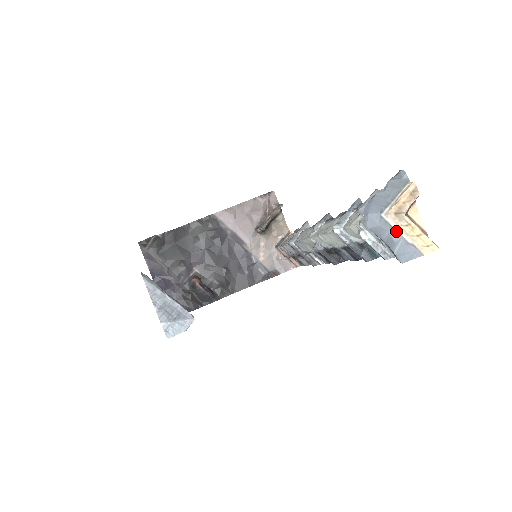
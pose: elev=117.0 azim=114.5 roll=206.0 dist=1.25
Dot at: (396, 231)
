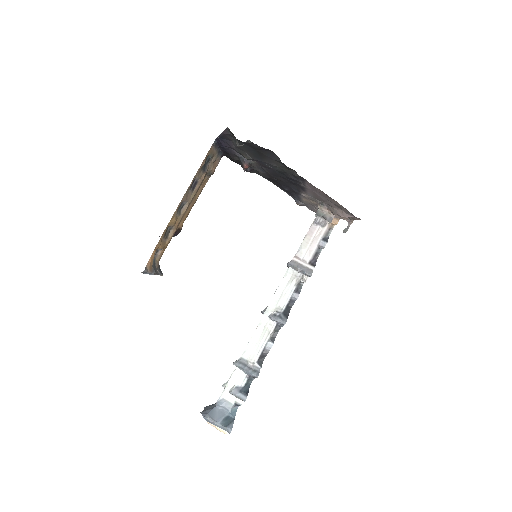
Dot at: occluded
